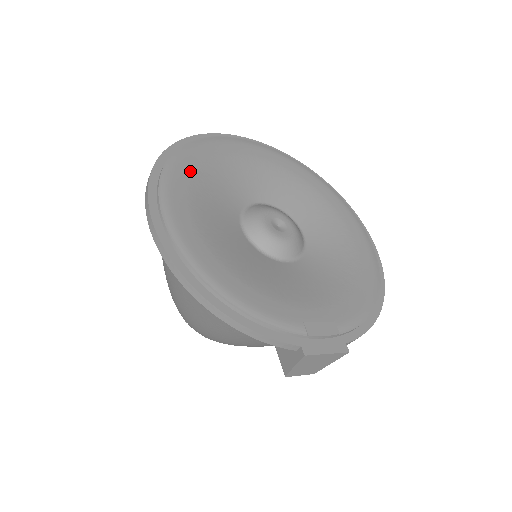
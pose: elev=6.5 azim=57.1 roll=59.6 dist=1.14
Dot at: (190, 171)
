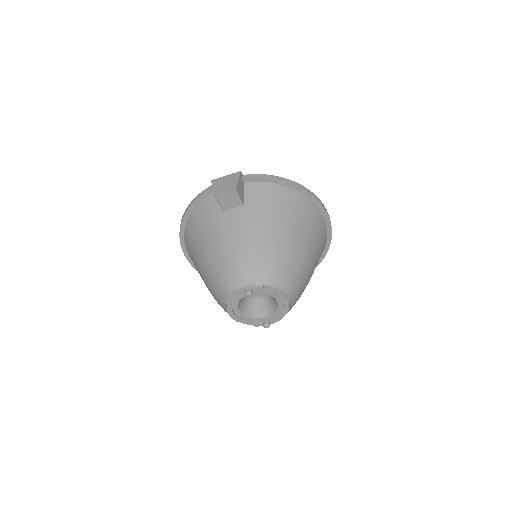
Dot at: occluded
